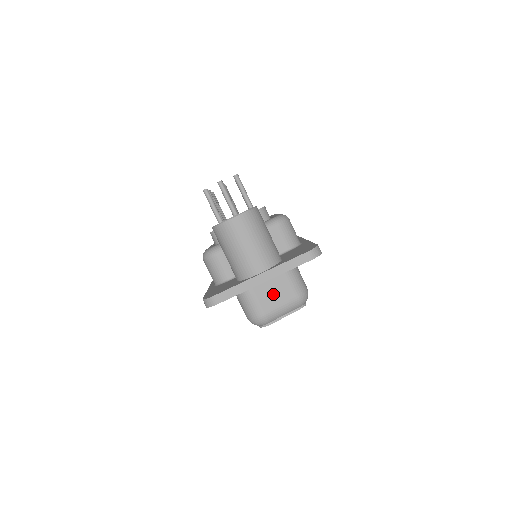
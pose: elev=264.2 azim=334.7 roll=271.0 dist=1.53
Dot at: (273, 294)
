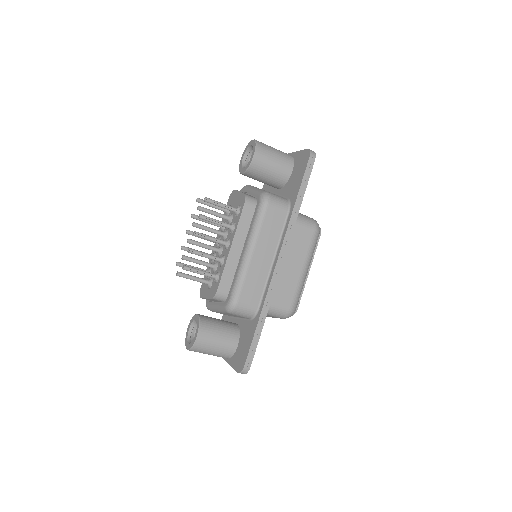
Dot at: occluded
